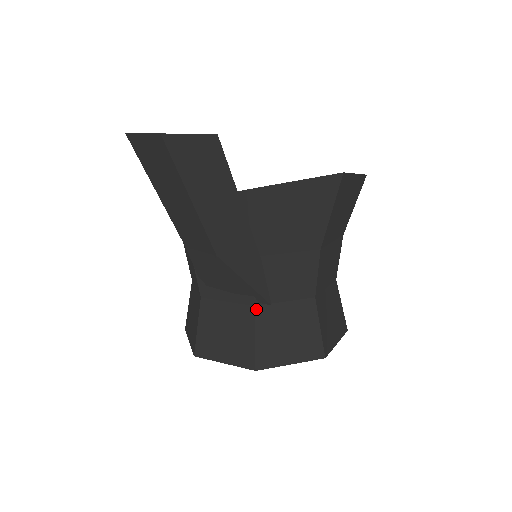
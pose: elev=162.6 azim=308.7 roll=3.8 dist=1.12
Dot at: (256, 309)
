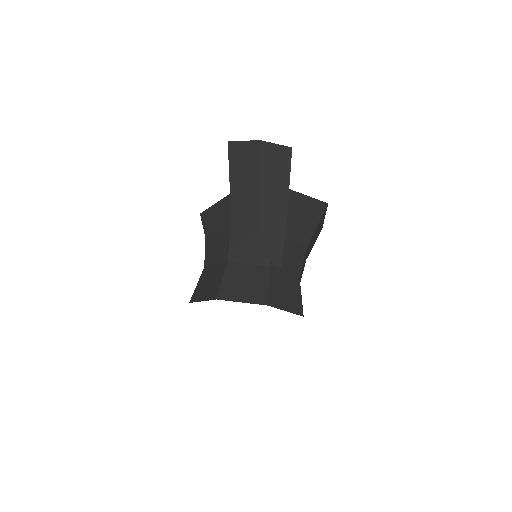
Dot at: (270, 268)
